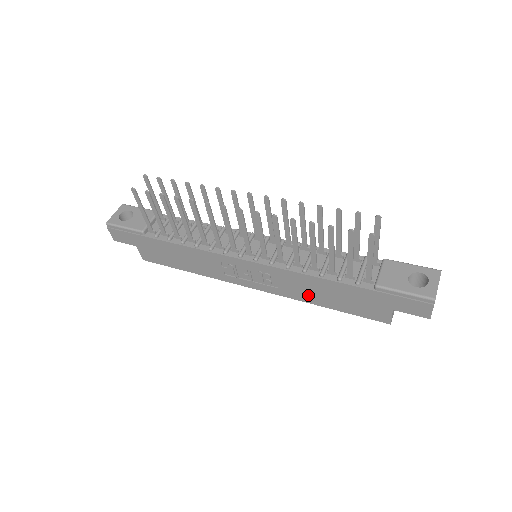
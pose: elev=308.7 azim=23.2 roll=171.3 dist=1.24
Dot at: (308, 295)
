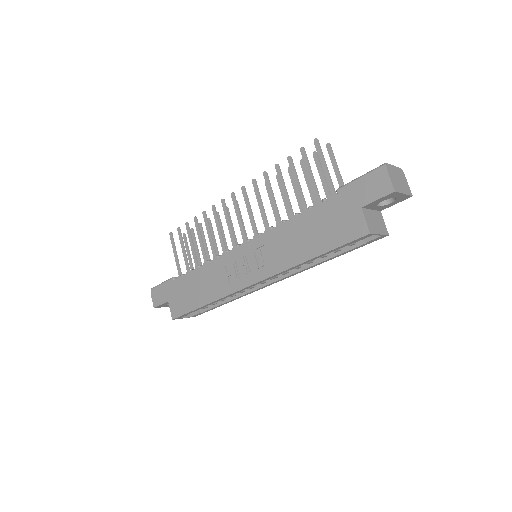
Dot at: (293, 252)
